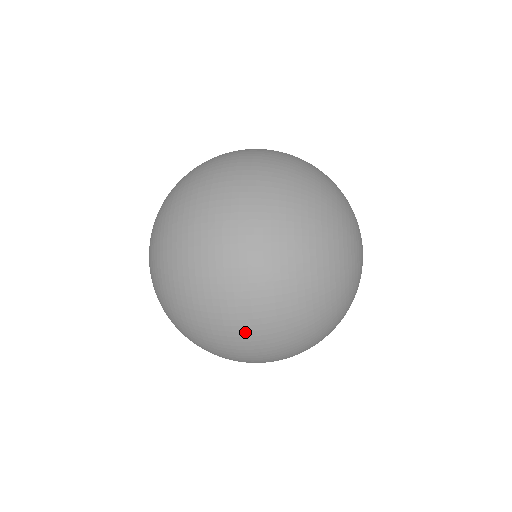
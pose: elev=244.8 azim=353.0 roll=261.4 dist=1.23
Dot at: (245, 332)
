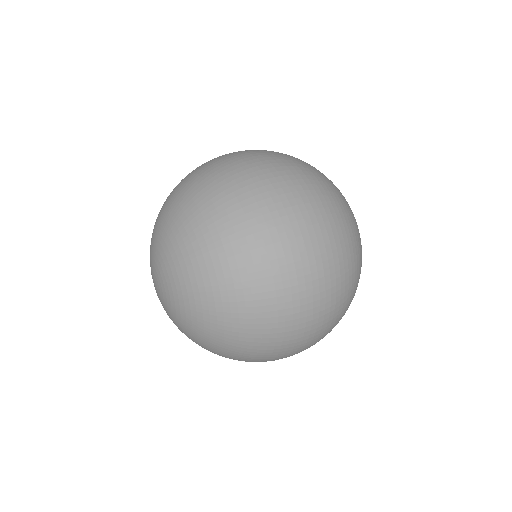
Dot at: (292, 200)
